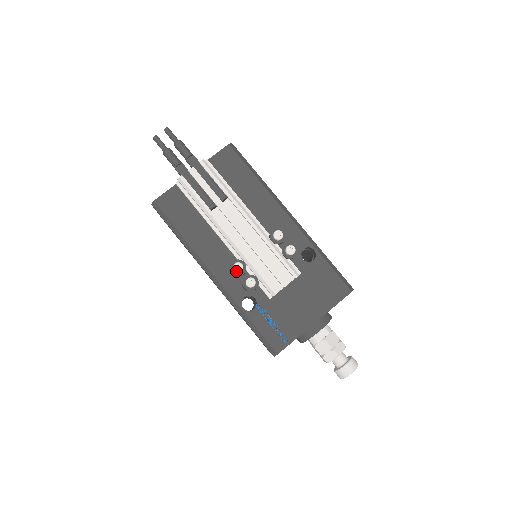
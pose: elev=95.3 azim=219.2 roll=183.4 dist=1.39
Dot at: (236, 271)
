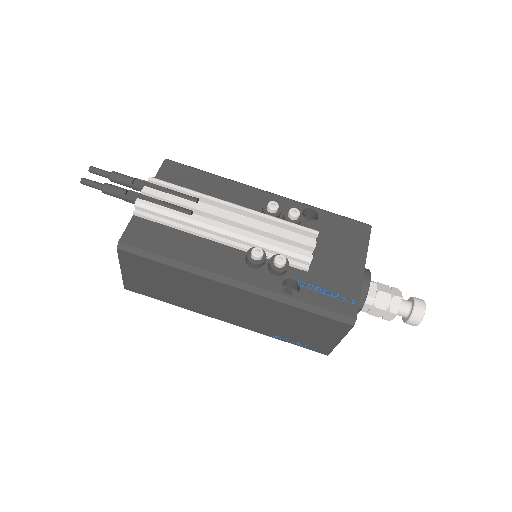
Dot at: (258, 257)
